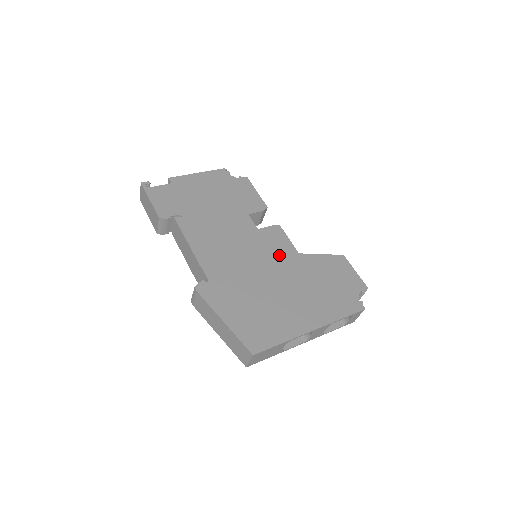
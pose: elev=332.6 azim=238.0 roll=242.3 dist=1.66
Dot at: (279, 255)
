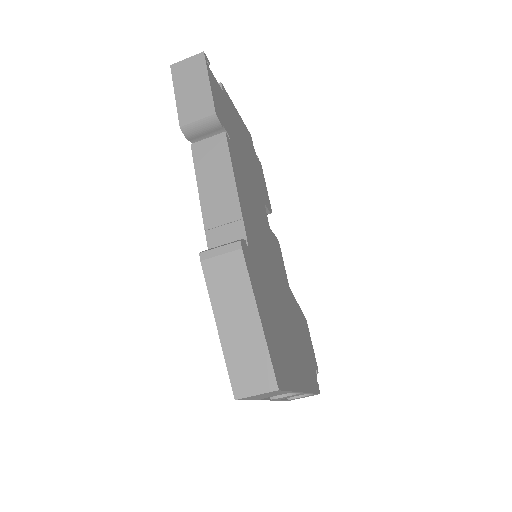
Dot at: (282, 275)
